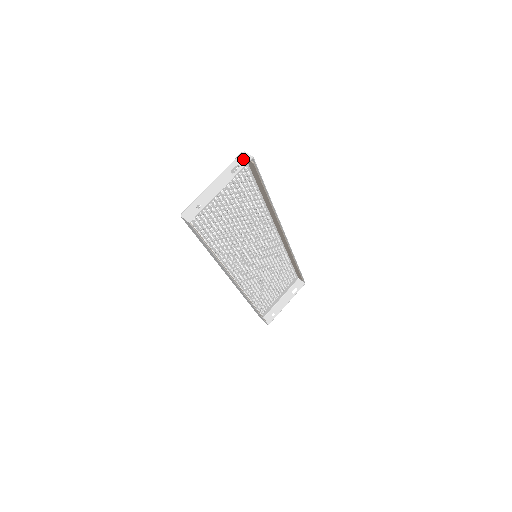
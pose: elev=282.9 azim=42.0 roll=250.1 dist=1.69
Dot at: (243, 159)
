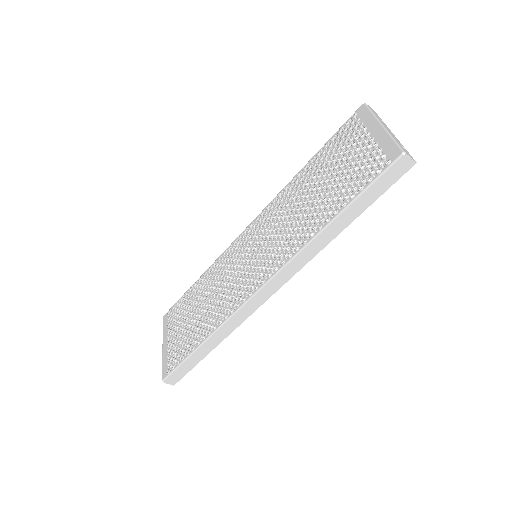
Dot at: (373, 110)
